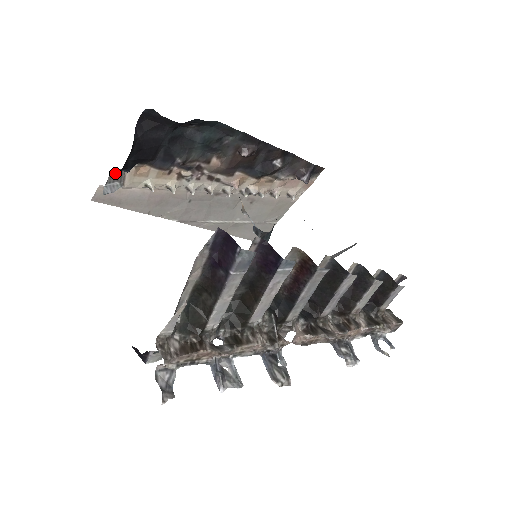
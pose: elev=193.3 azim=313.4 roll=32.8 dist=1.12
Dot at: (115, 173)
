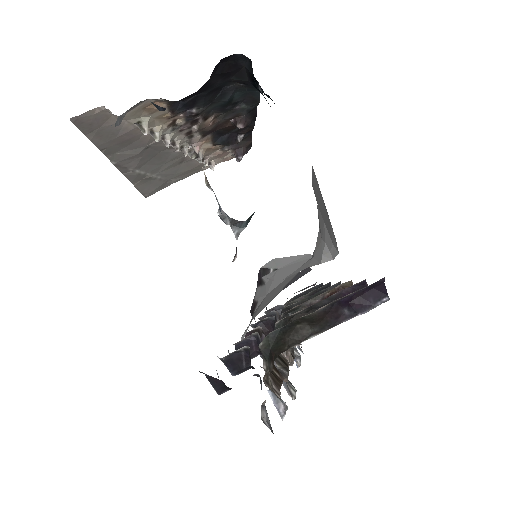
Dot at: (139, 102)
